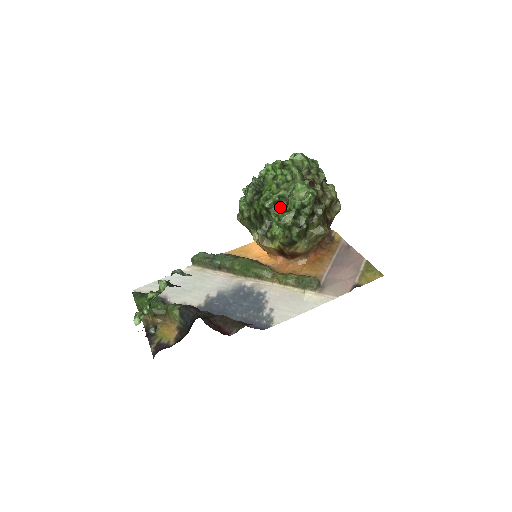
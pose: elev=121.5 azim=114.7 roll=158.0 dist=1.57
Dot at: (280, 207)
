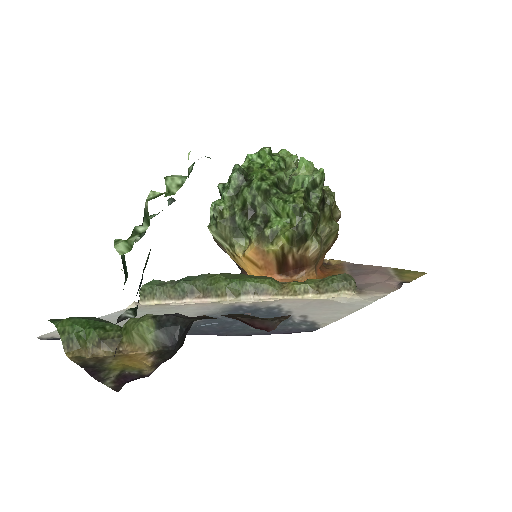
Dot at: (281, 191)
